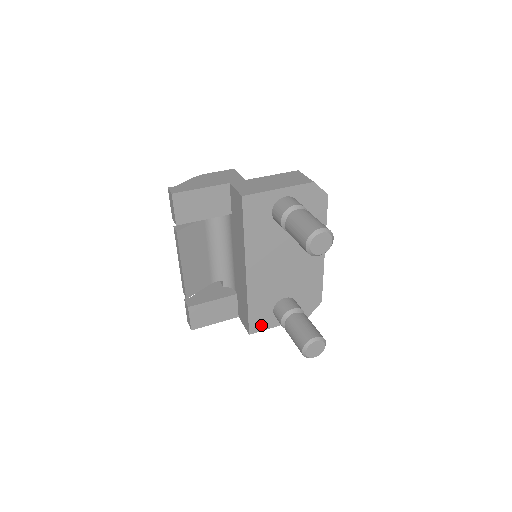
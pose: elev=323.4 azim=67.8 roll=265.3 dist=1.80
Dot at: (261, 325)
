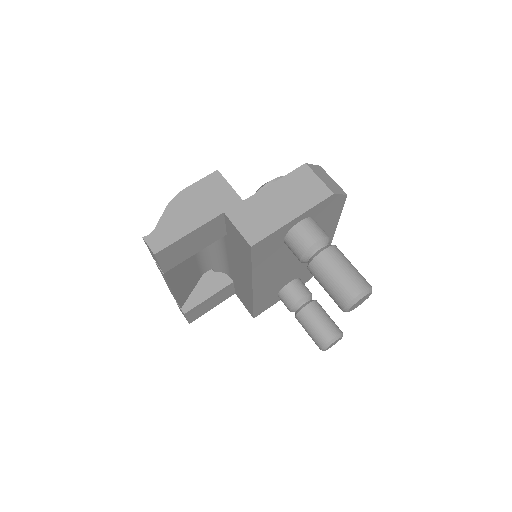
Dot at: (265, 308)
